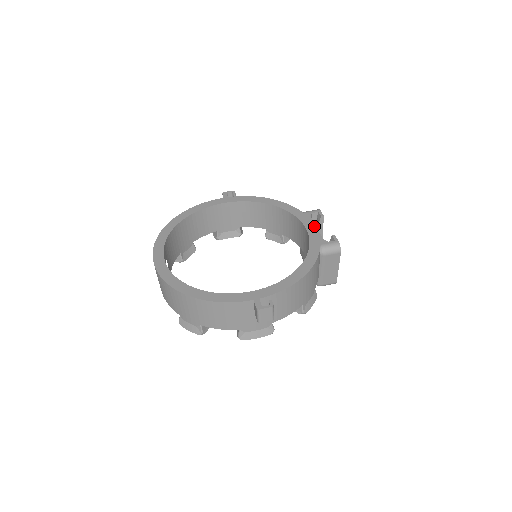
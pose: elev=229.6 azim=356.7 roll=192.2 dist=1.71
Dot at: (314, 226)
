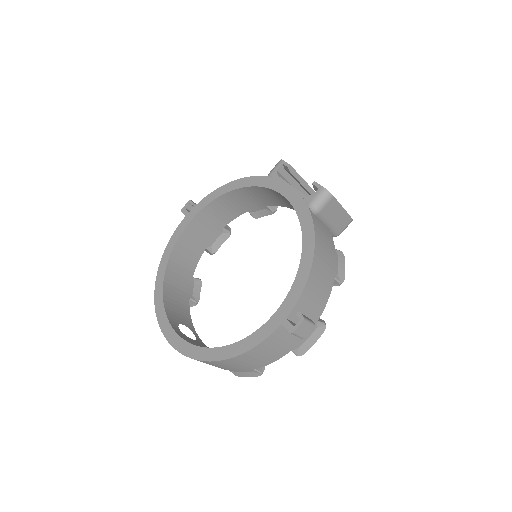
Dot at: (288, 186)
